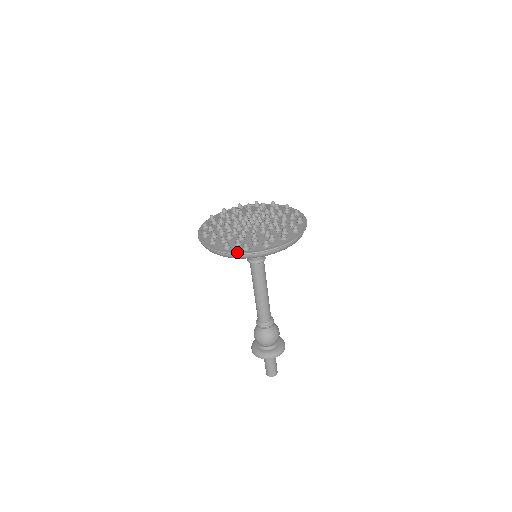
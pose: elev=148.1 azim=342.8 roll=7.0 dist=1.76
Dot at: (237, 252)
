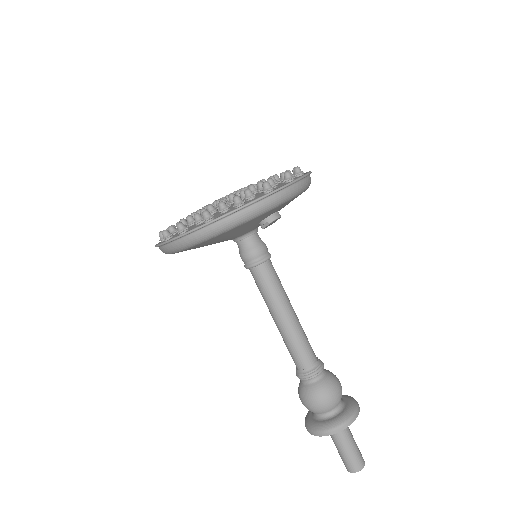
Dot at: occluded
